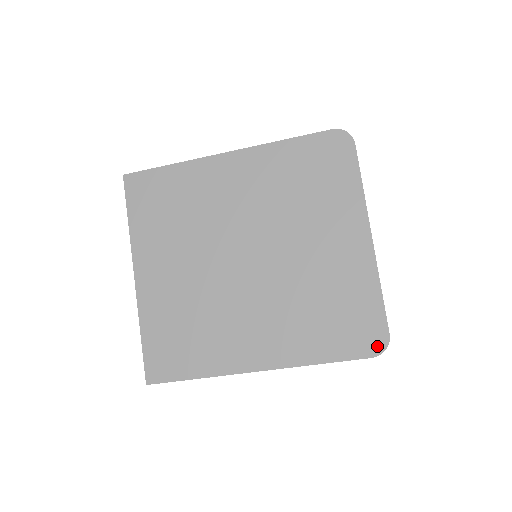
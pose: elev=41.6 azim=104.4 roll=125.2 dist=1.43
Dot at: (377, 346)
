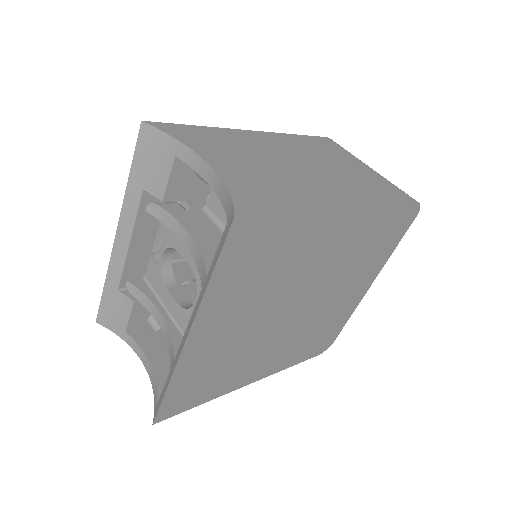
Dot at: (325, 349)
